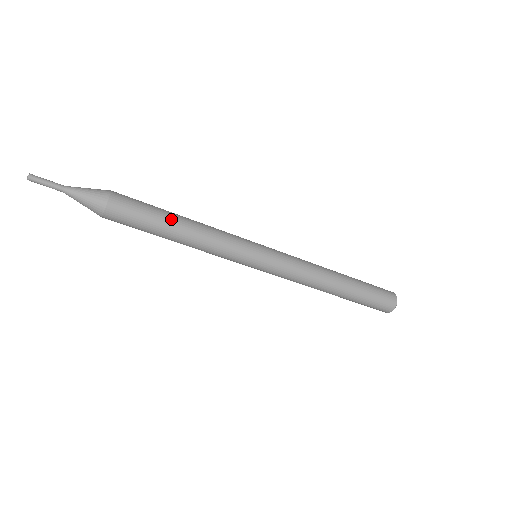
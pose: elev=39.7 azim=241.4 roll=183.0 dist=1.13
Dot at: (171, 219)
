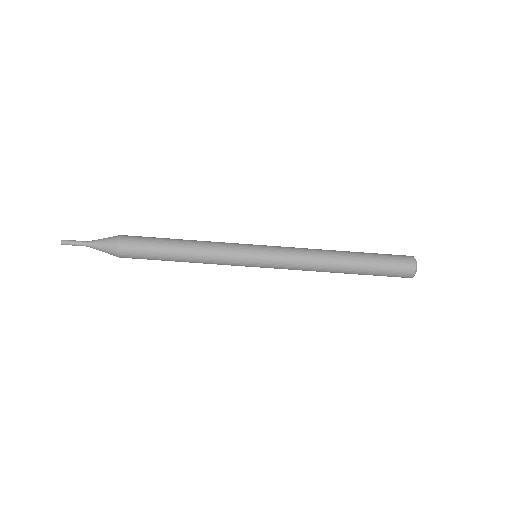
Dot at: (172, 239)
